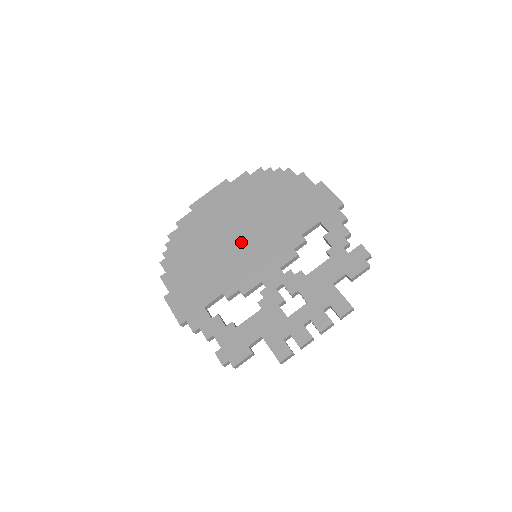
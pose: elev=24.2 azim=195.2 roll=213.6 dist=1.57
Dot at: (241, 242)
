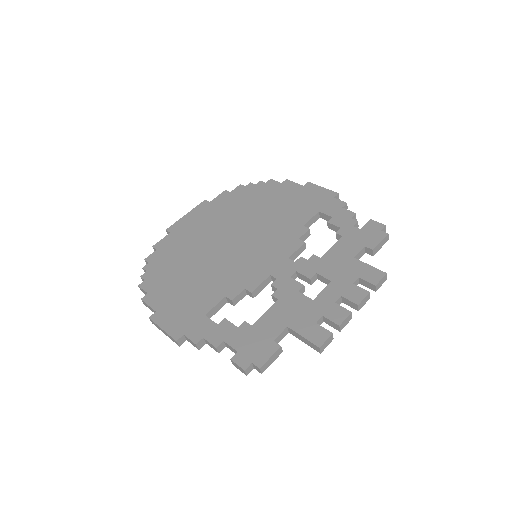
Dot at: (235, 246)
